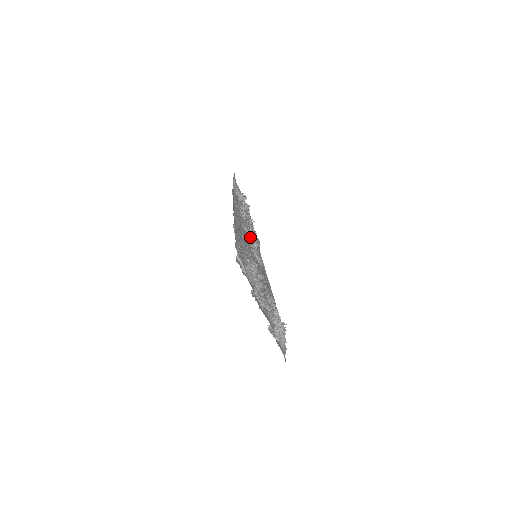
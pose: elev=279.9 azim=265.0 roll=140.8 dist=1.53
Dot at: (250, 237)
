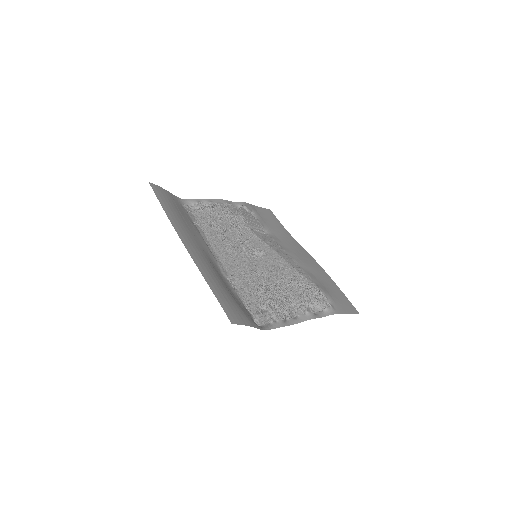
Dot at: (239, 245)
